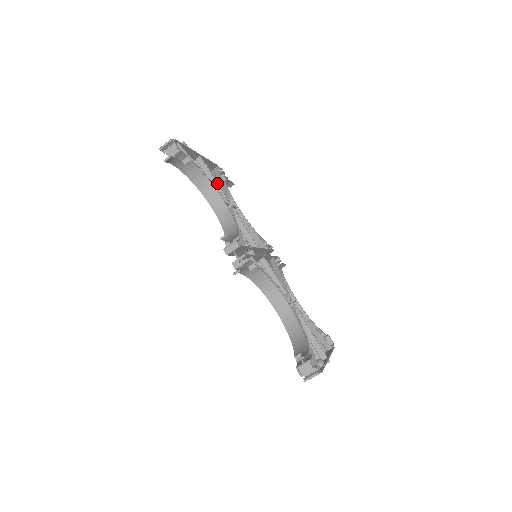
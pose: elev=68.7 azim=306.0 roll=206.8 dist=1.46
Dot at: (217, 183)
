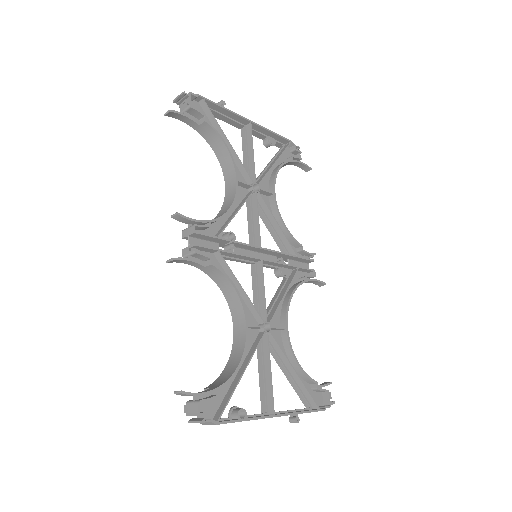
Dot at: (253, 158)
